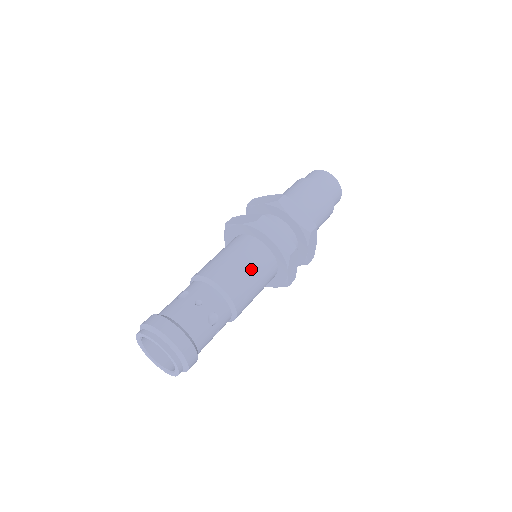
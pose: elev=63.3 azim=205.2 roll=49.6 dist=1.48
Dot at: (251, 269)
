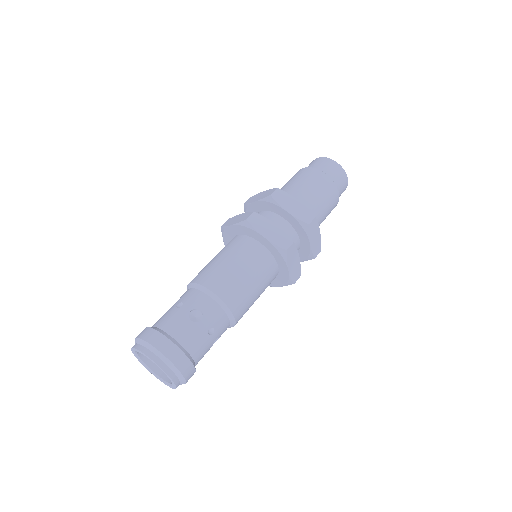
Dot at: (259, 293)
